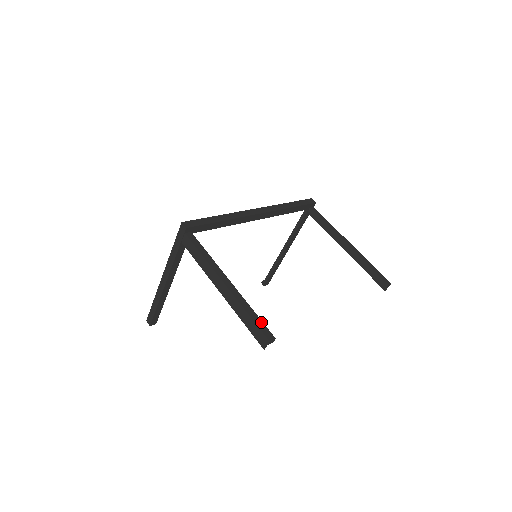
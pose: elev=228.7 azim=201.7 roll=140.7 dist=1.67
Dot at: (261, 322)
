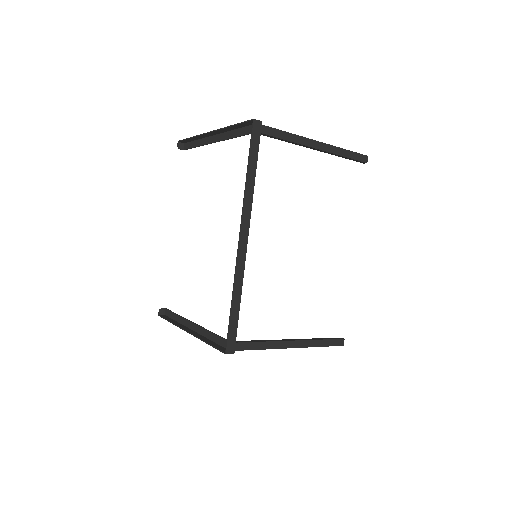
Dot at: (331, 341)
